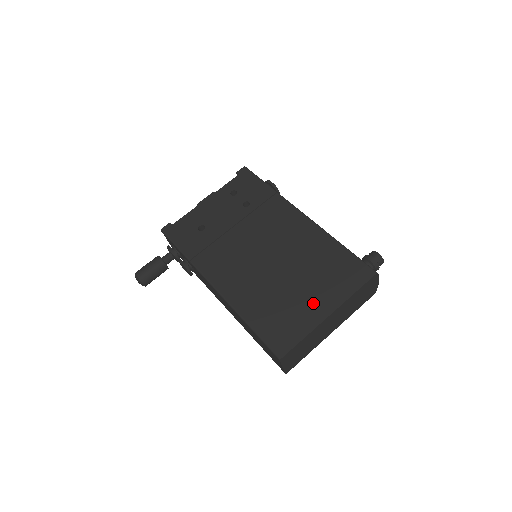
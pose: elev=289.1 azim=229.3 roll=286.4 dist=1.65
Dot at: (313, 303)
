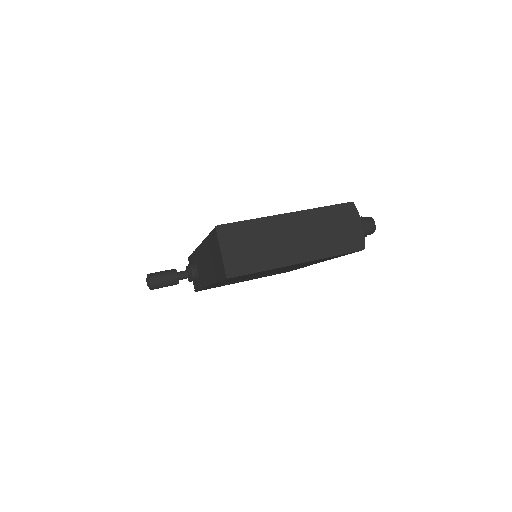
Dot at: occluded
